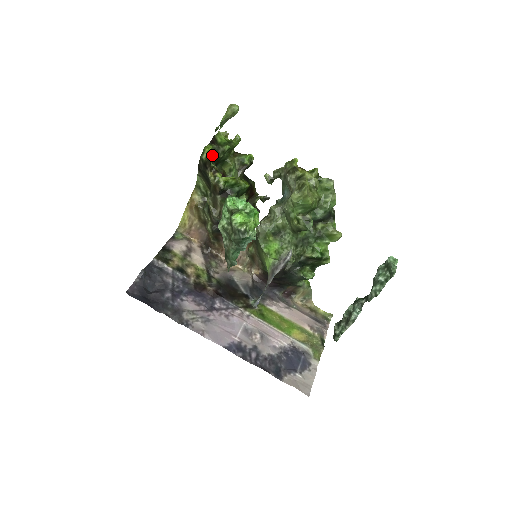
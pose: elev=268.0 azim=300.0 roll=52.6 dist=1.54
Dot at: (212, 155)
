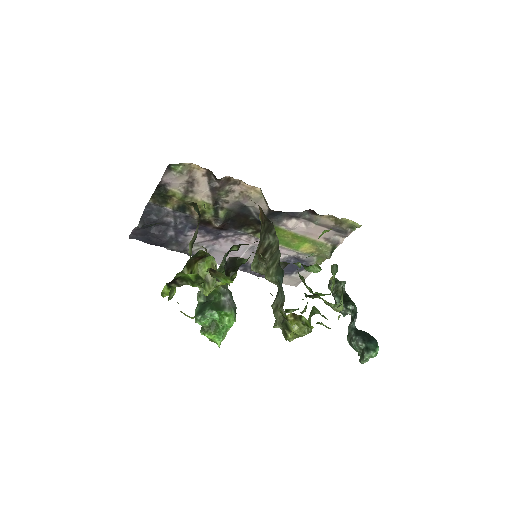
Dot at: occluded
